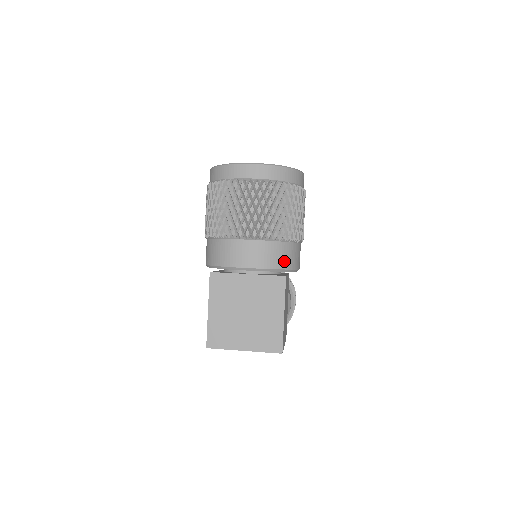
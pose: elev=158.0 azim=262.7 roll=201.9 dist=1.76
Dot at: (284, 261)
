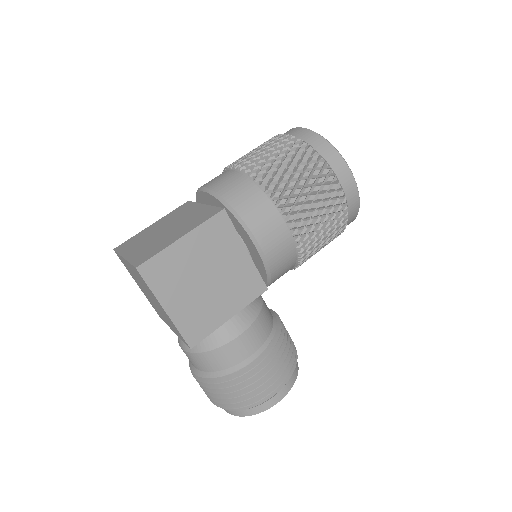
Dot at: (240, 201)
